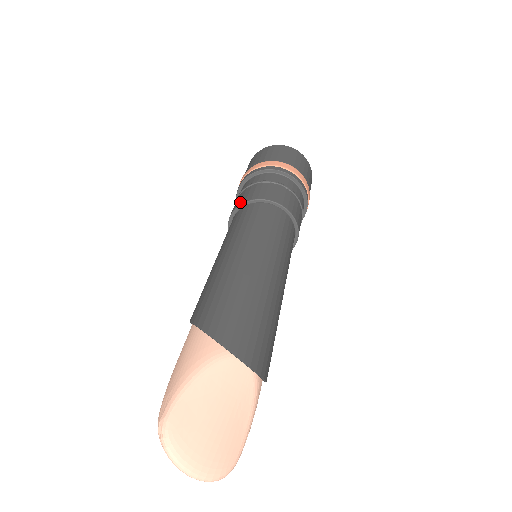
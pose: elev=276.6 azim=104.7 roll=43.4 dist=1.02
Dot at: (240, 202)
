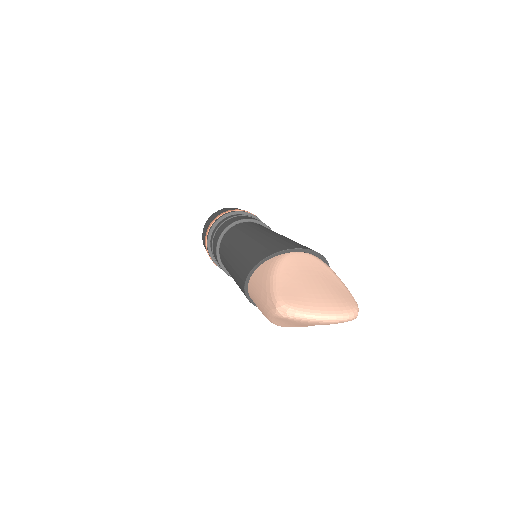
Dot at: (216, 243)
